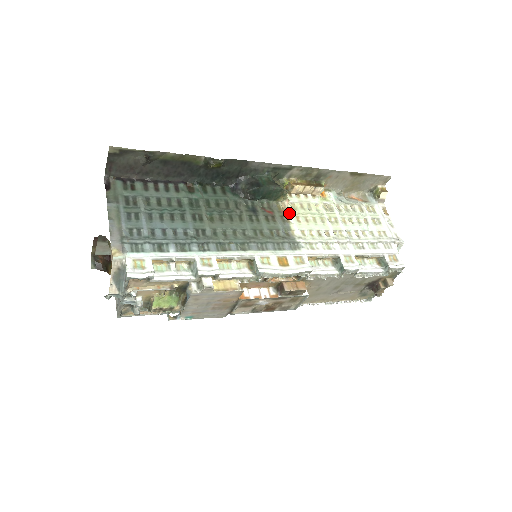
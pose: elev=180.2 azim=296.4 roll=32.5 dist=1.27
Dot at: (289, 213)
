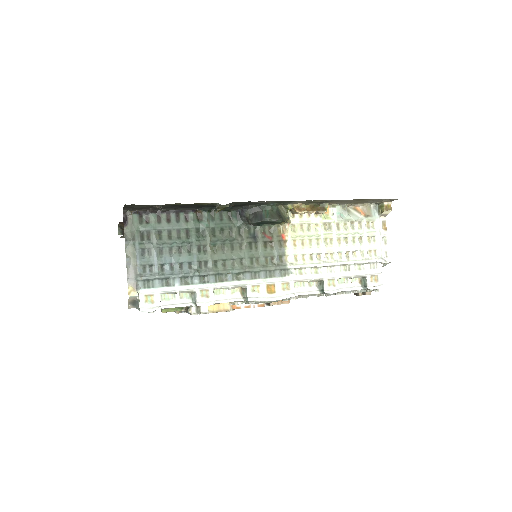
Dot at: (287, 237)
